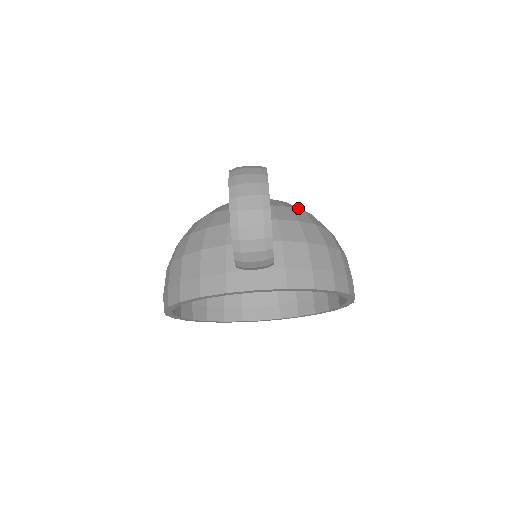
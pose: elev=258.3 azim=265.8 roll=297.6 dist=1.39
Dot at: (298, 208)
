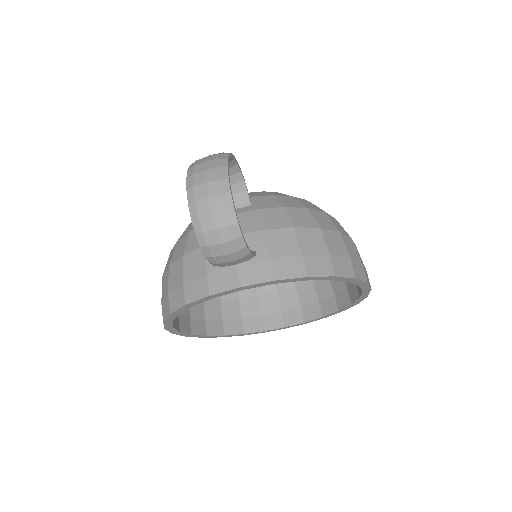
Dot at: (288, 195)
